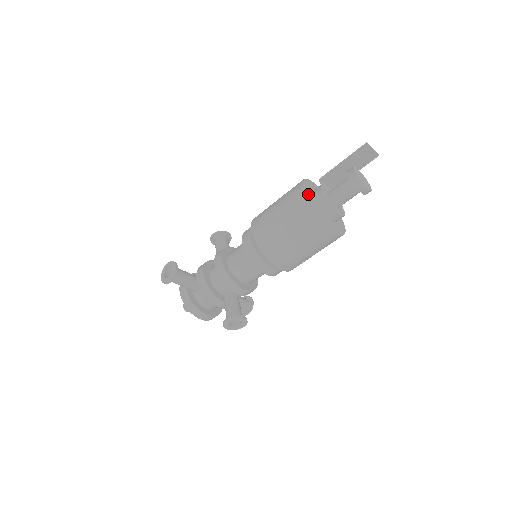
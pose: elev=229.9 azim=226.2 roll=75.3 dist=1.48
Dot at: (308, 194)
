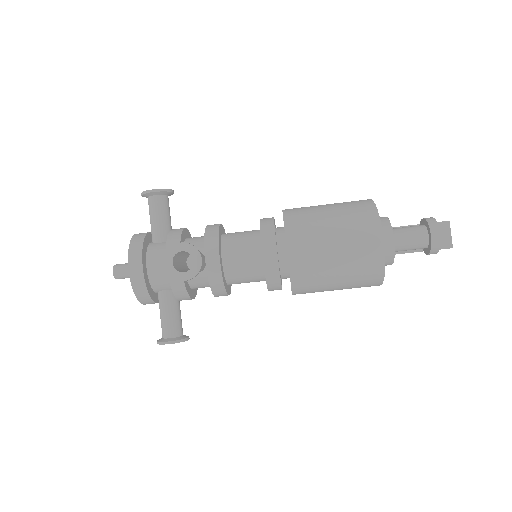
Dot at: occluded
